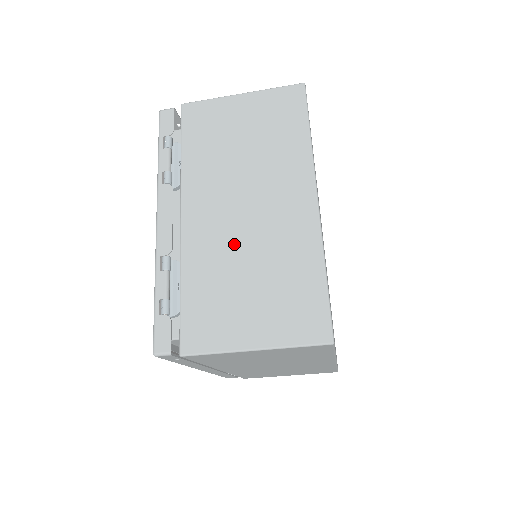
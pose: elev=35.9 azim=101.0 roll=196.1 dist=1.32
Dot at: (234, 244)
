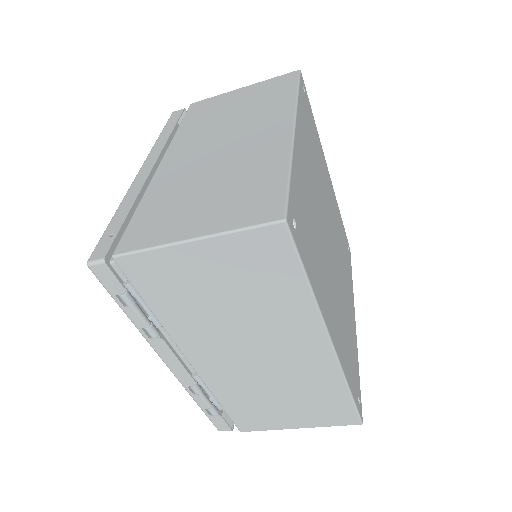
Dot at: (255, 379)
